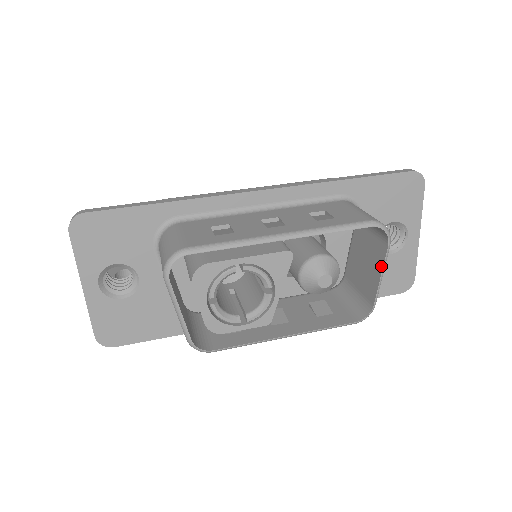
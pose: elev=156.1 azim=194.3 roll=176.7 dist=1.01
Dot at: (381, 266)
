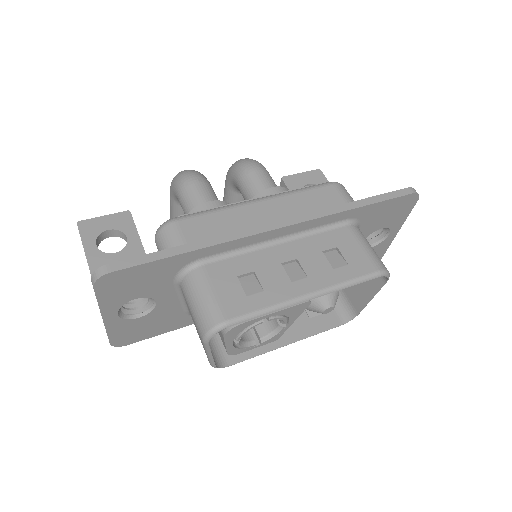
Dot at: (374, 293)
